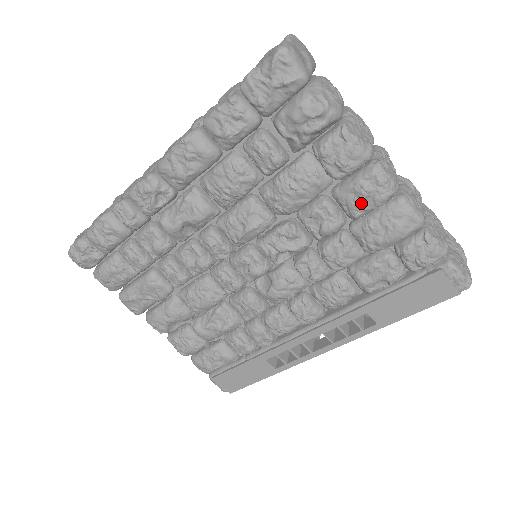
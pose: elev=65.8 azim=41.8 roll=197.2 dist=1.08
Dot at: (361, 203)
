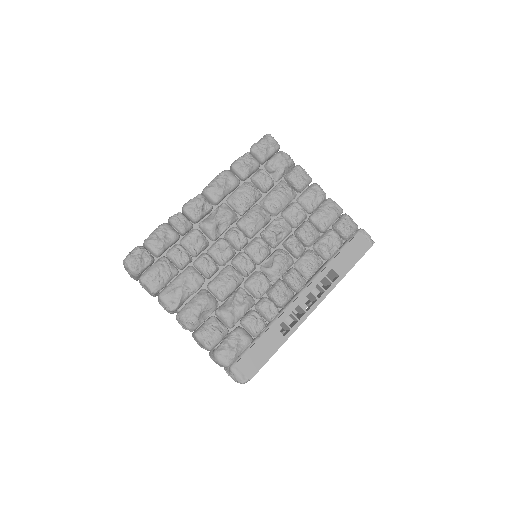
Dot at: (314, 199)
